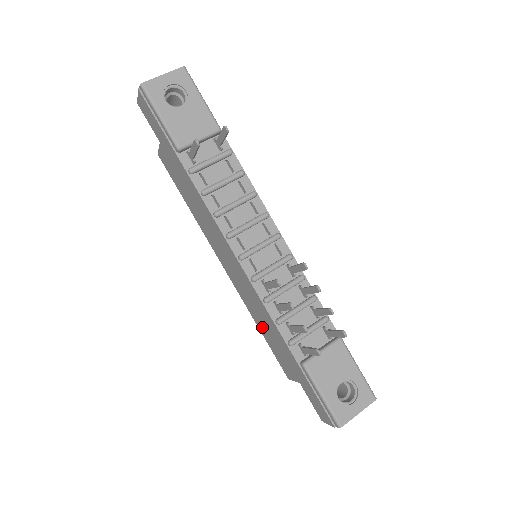
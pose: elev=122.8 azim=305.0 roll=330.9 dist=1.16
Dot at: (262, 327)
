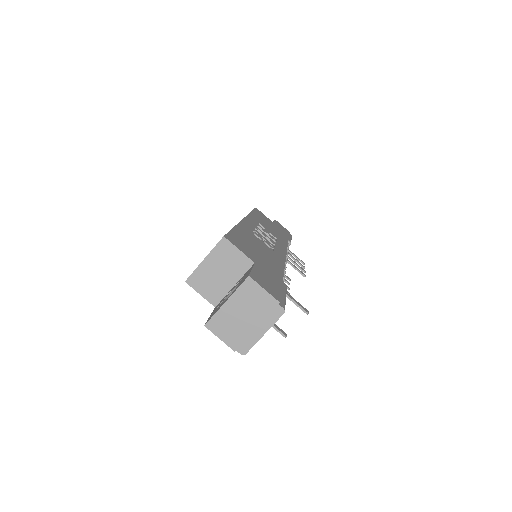
Dot at: occluded
